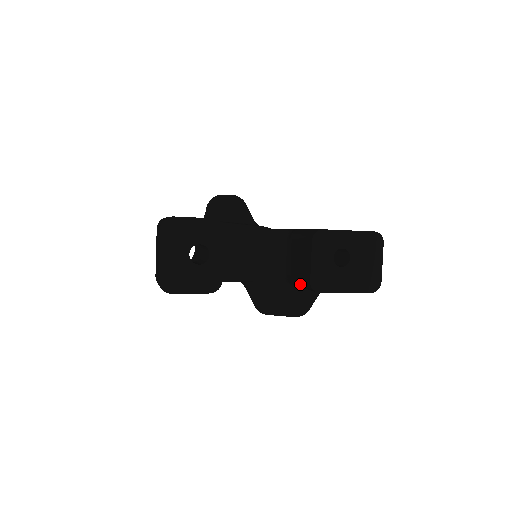
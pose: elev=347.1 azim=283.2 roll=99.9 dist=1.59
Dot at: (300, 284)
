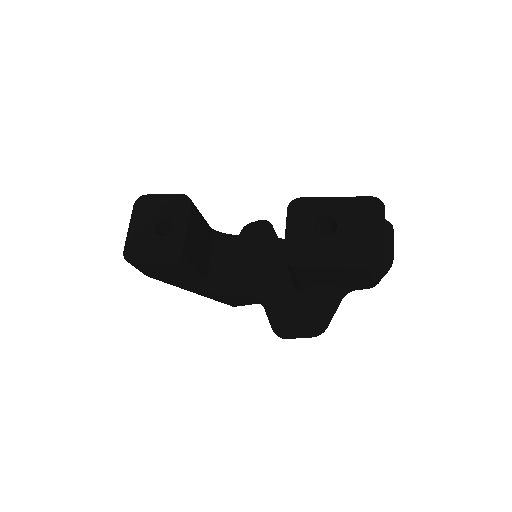
Dot at: (290, 272)
